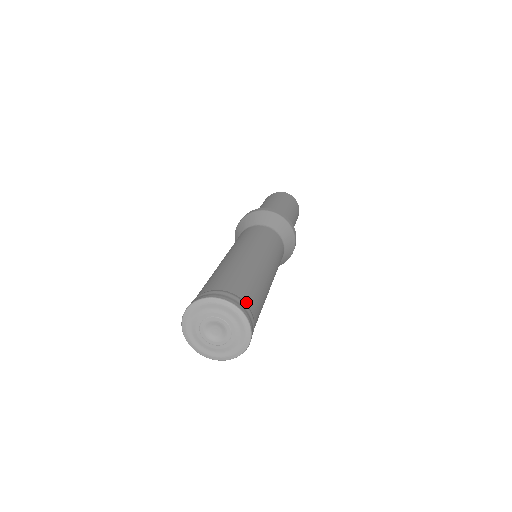
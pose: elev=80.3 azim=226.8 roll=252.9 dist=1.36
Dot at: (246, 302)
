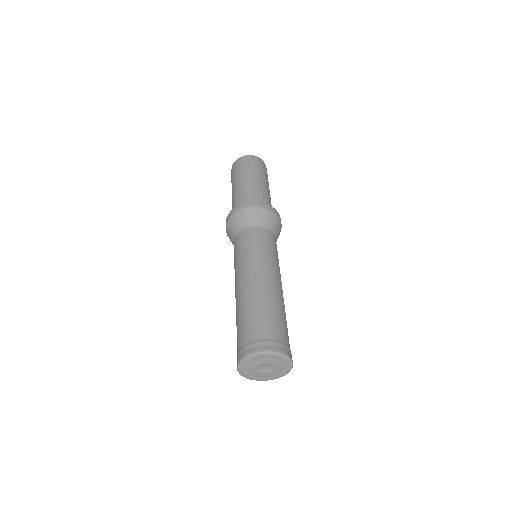
Dot at: occluded
